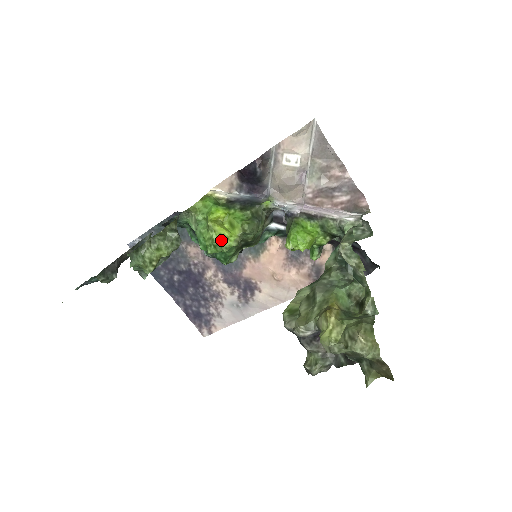
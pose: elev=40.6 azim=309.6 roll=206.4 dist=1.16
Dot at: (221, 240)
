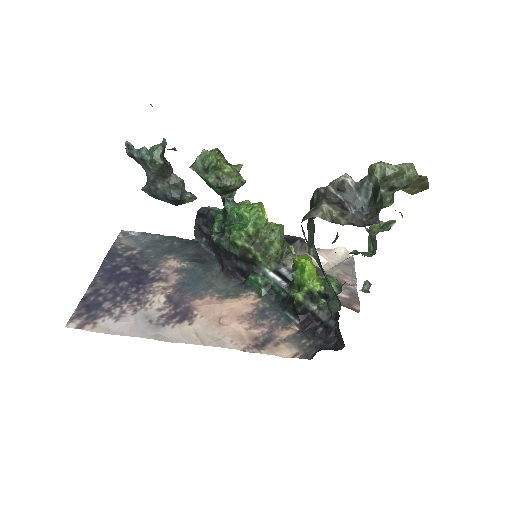
Dot at: (261, 209)
